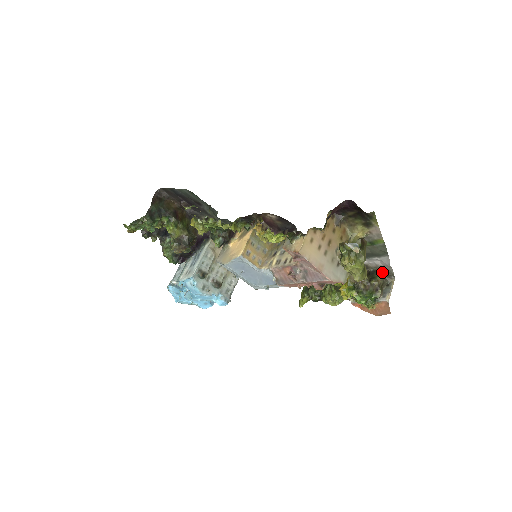
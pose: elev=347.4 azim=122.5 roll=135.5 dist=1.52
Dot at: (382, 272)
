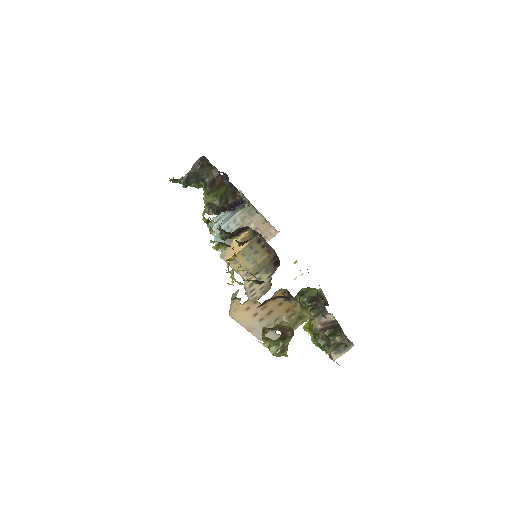
Dot at: (345, 335)
